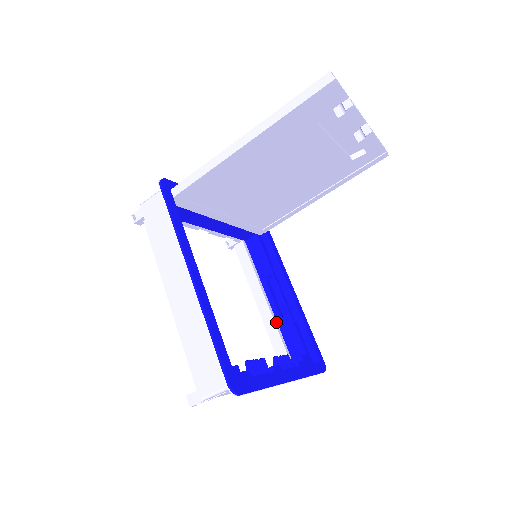
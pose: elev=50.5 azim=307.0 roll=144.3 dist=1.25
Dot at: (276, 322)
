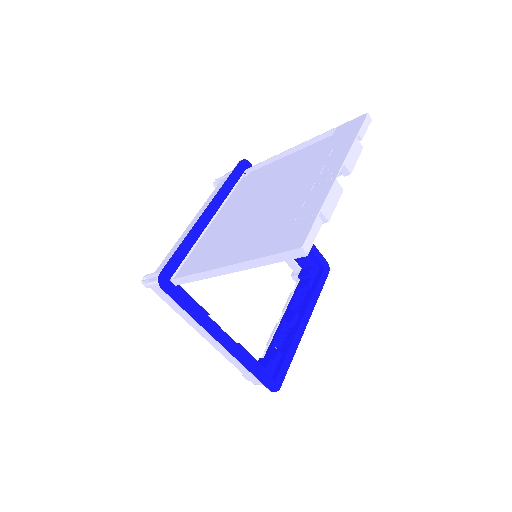
Dot at: occluded
